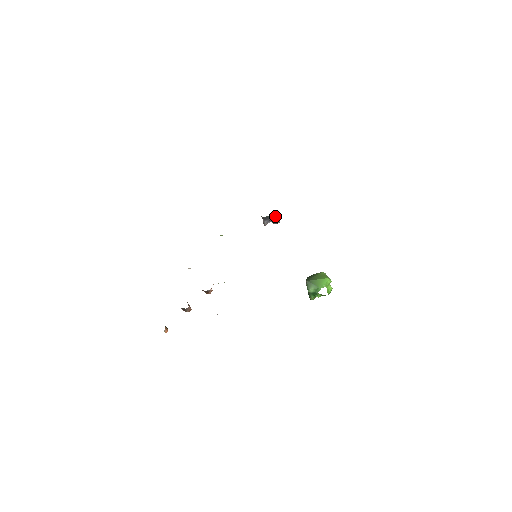
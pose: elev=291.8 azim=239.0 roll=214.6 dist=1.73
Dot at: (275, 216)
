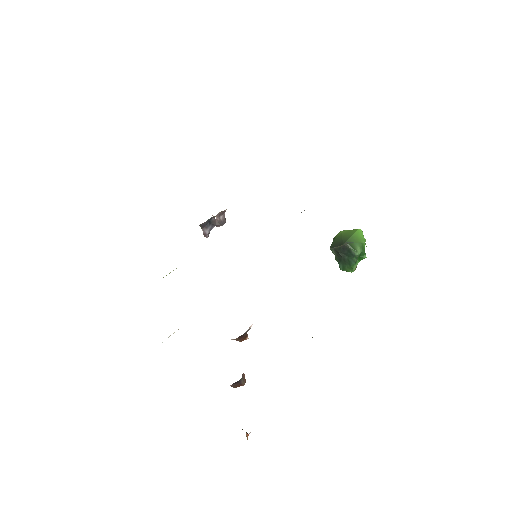
Dot at: (220, 213)
